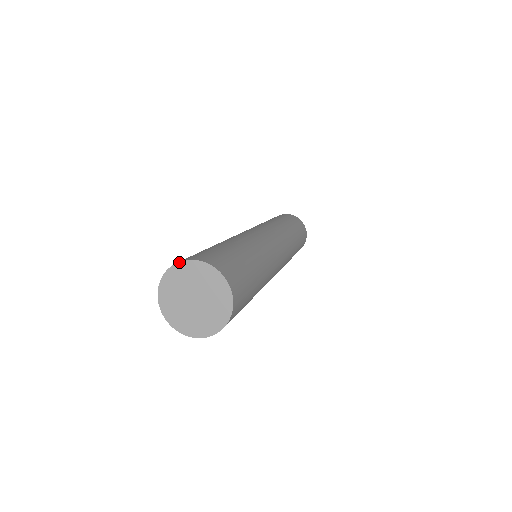
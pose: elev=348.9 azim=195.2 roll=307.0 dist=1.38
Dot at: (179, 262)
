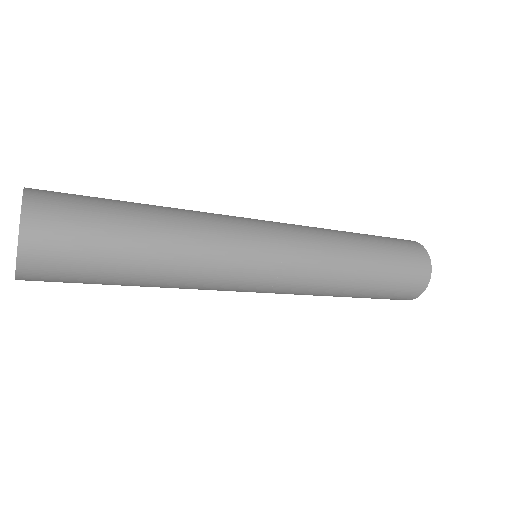
Dot at: occluded
